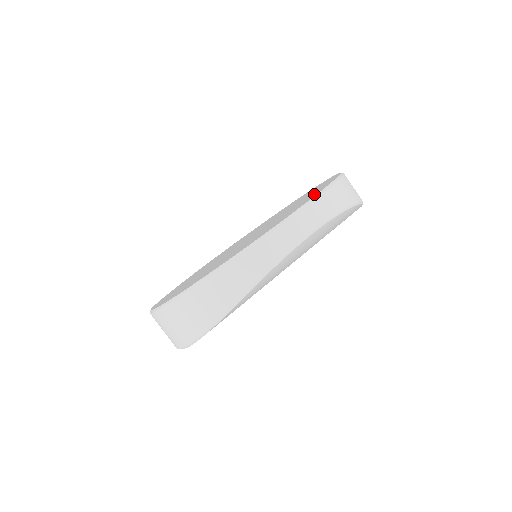
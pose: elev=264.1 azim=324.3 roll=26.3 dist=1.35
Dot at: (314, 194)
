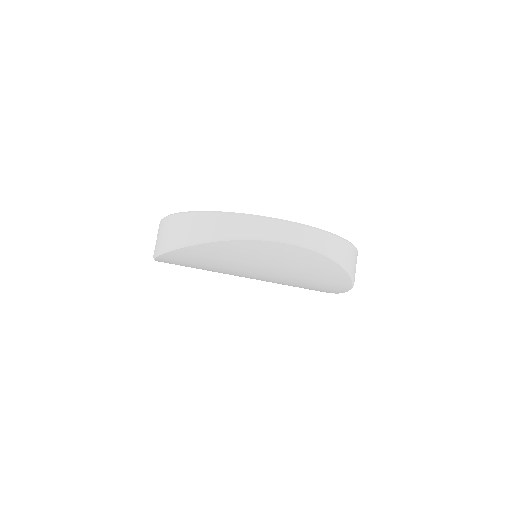
Dot at: occluded
